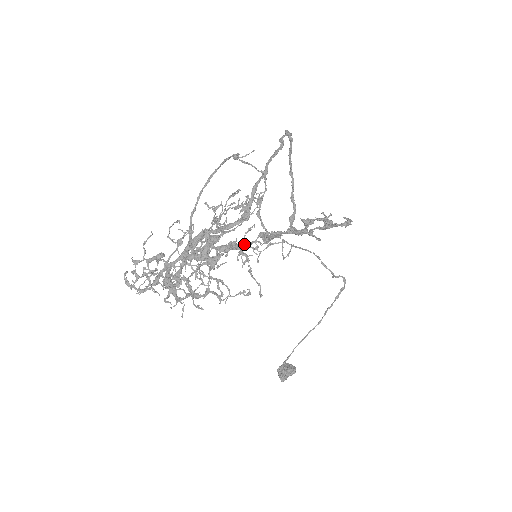
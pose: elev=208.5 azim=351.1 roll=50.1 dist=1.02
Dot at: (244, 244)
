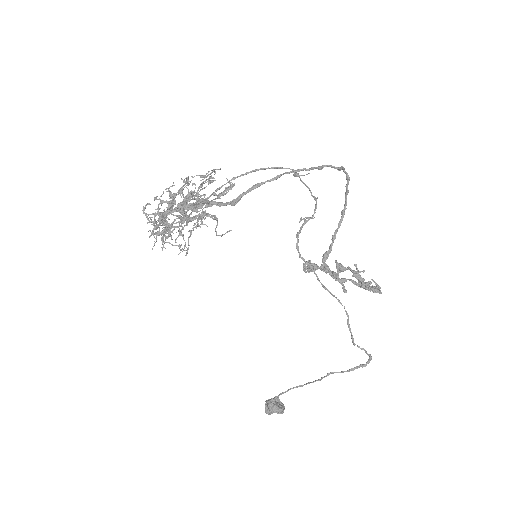
Dot at: (206, 214)
